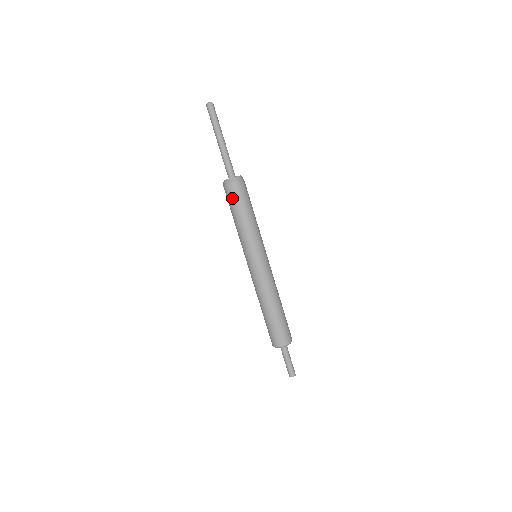
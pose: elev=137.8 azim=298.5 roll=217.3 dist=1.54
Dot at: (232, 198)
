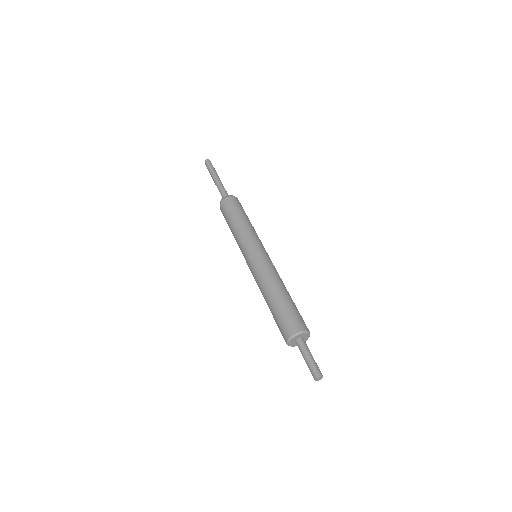
Dot at: (231, 206)
